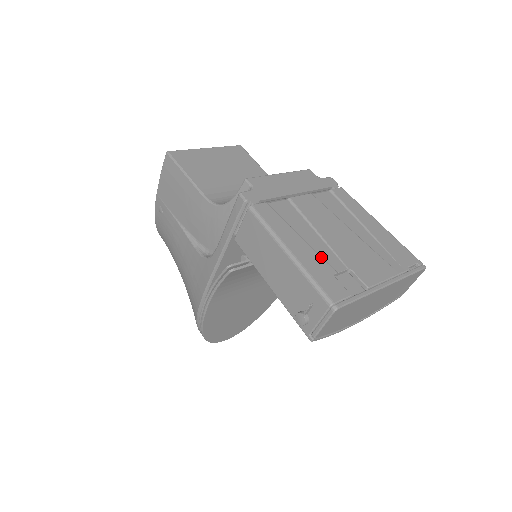
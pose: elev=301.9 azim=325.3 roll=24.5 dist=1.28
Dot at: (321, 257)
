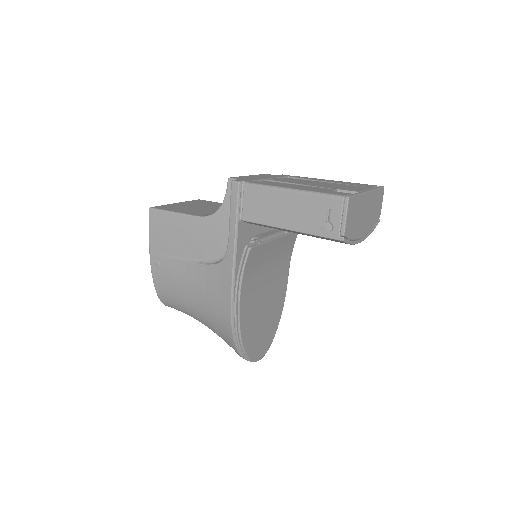
Dot at: (315, 188)
